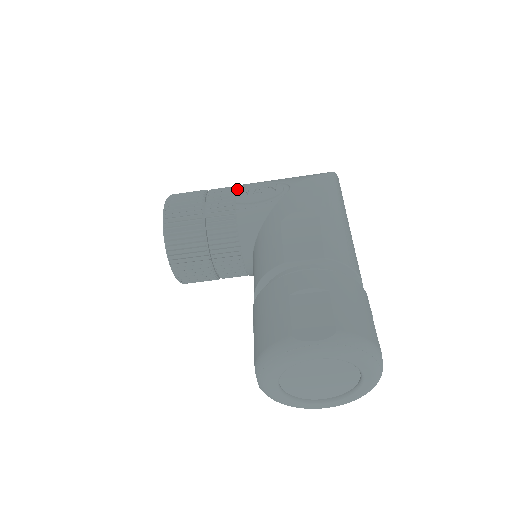
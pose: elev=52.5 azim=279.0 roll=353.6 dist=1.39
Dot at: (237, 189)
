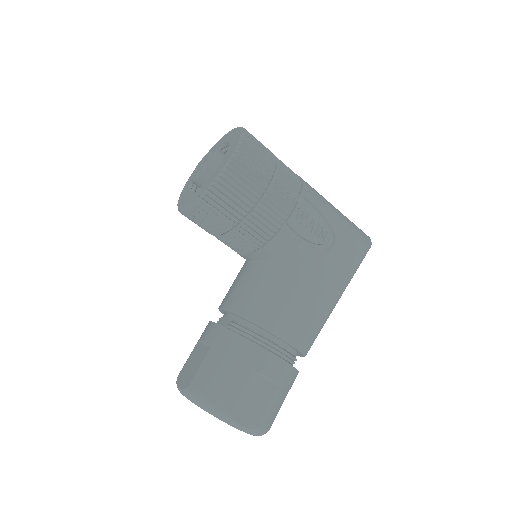
Dot at: (299, 204)
